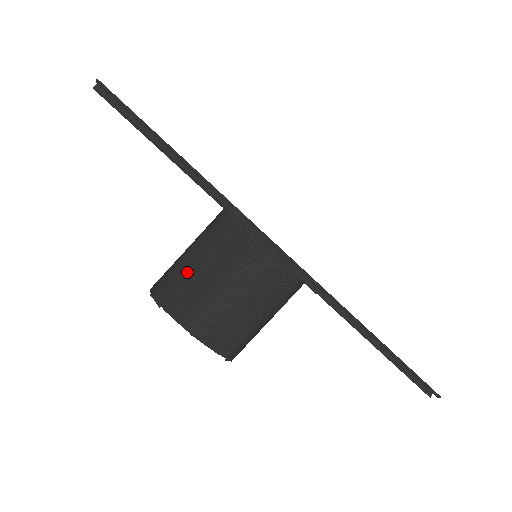
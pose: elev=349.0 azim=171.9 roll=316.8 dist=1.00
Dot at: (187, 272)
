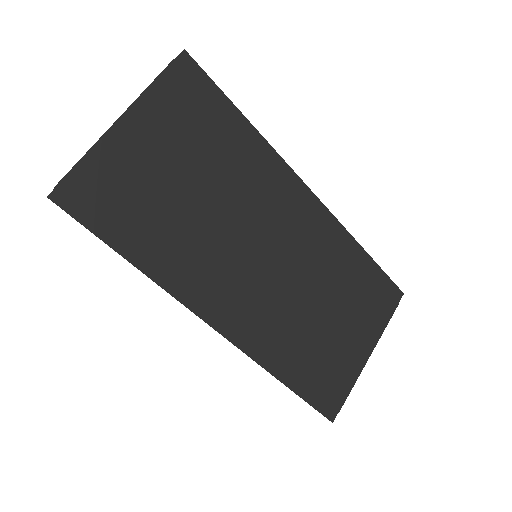
Dot at: occluded
